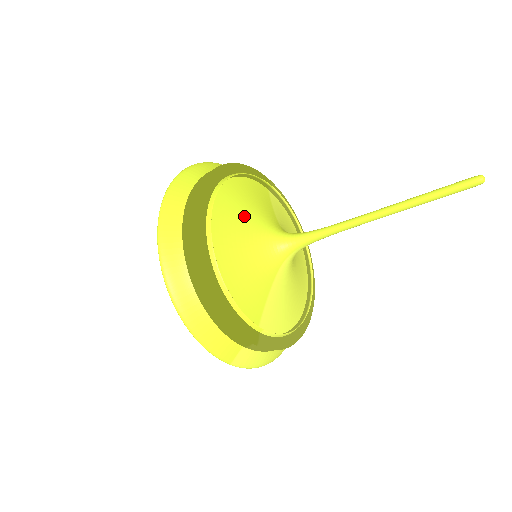
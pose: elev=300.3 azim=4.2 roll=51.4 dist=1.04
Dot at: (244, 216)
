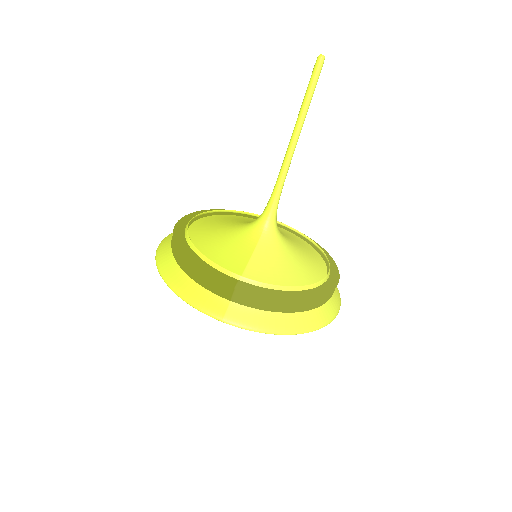
Dot at: (228, 222)
